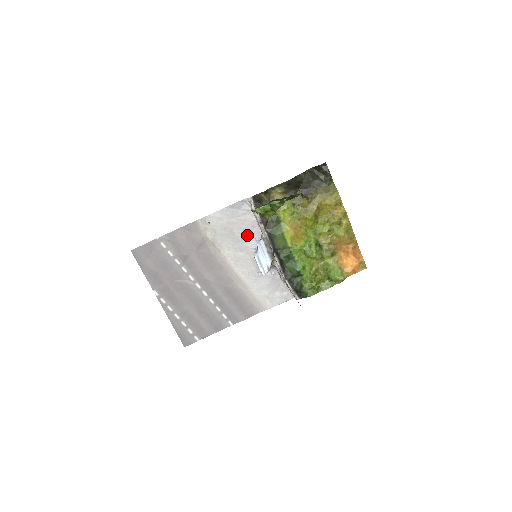
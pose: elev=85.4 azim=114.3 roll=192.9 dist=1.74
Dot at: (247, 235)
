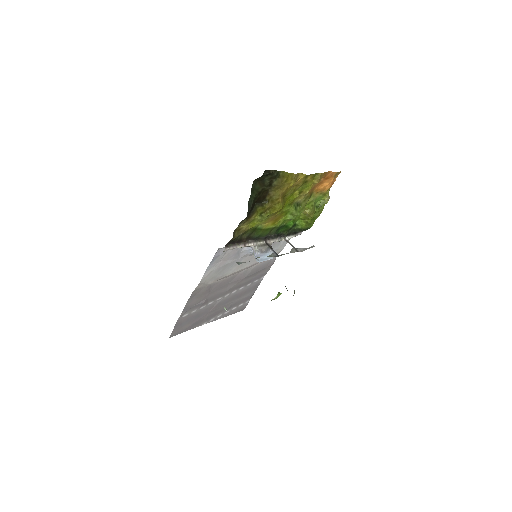
Dot at: (237, 254)
